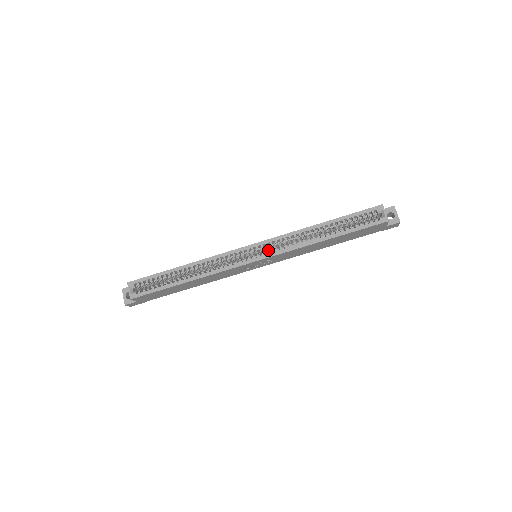
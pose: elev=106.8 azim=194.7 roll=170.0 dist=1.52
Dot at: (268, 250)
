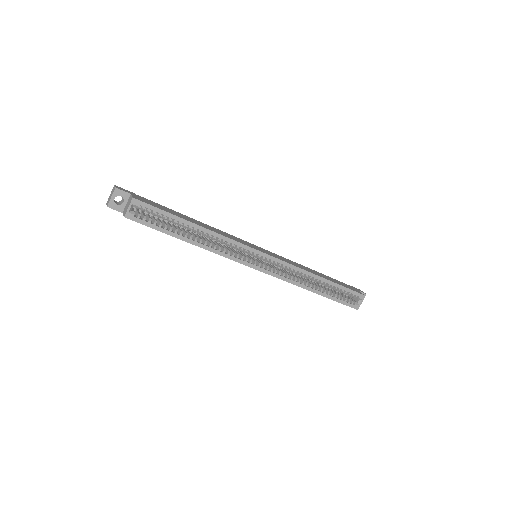
Dot at: occluded
